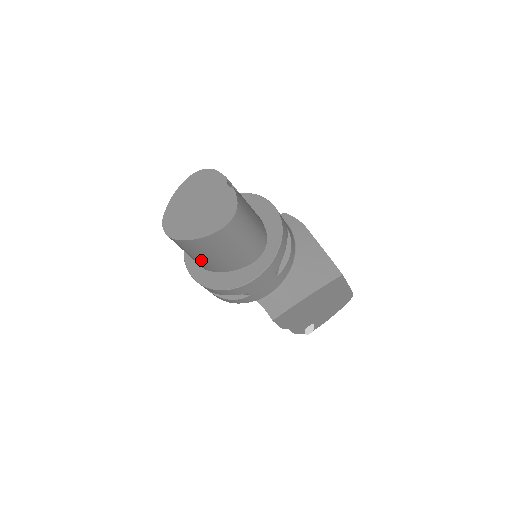
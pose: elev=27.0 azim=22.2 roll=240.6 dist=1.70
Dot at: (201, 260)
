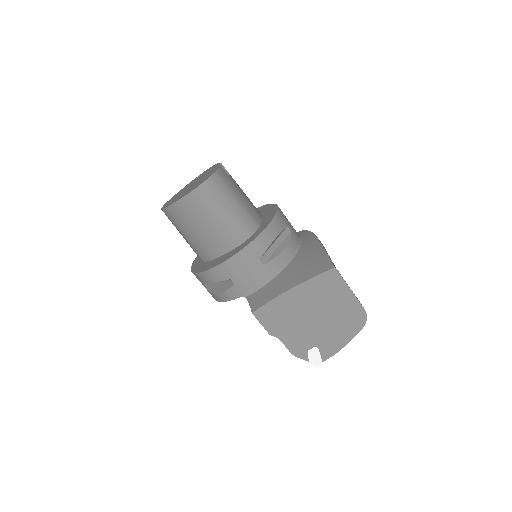
Dot at: (191, 241)
